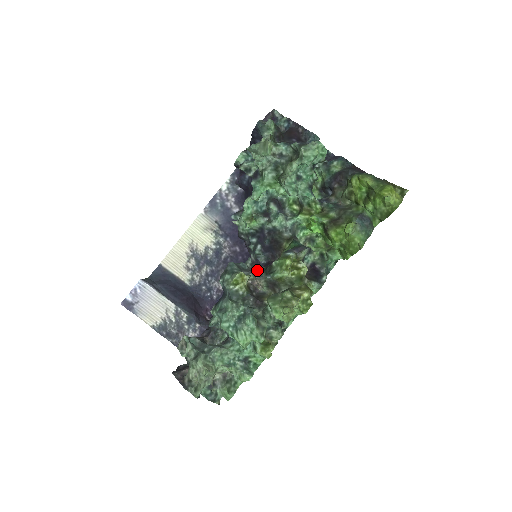
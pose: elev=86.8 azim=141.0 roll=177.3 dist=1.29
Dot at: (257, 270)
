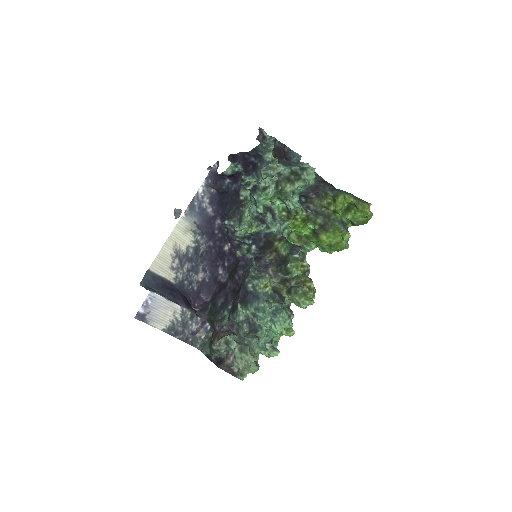
Dot at: (271, 271)
